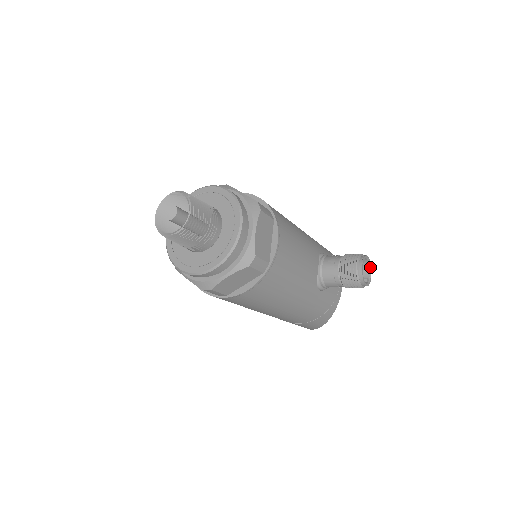
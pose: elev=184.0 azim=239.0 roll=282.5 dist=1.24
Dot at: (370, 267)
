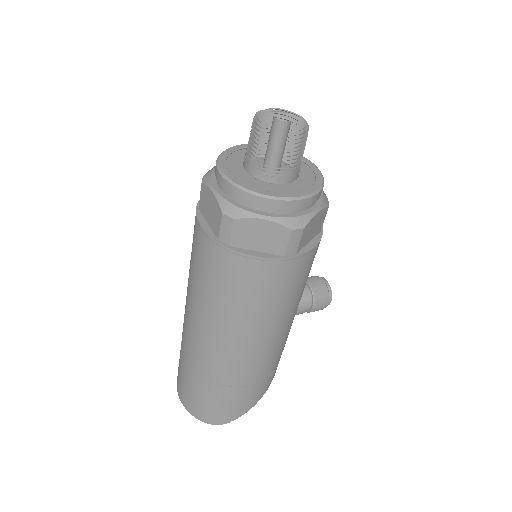
Dot at: occluded
